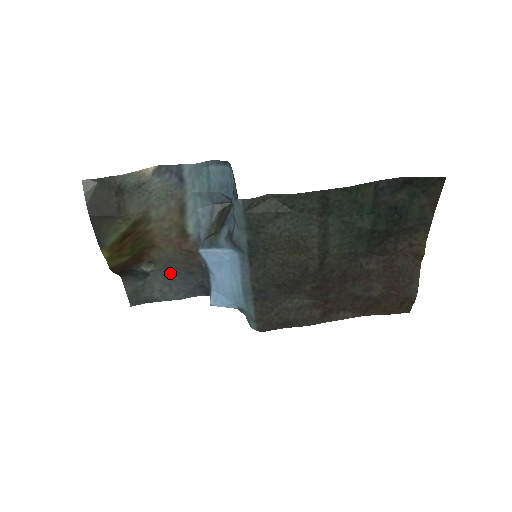
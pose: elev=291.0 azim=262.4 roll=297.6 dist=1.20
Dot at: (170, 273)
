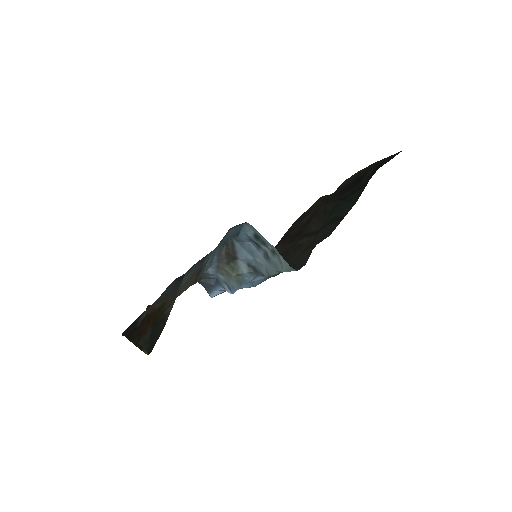
Dot at: (162, 298)
